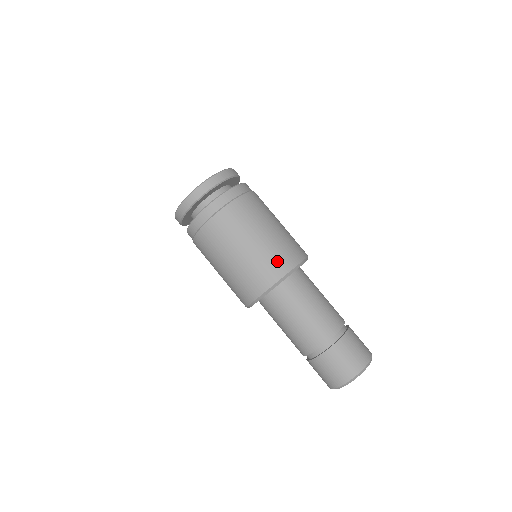
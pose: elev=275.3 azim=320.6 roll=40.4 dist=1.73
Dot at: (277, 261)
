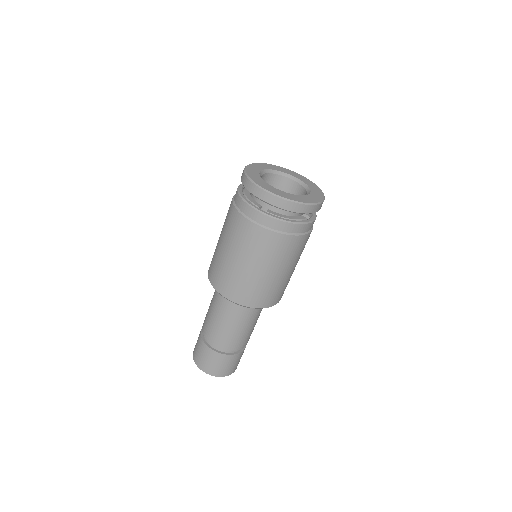
Dot at: (273, 296)
